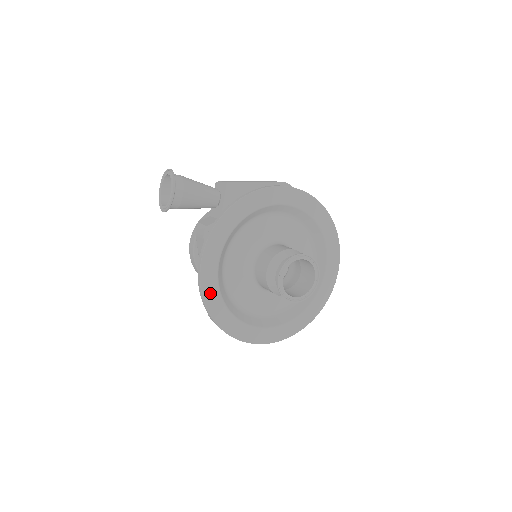
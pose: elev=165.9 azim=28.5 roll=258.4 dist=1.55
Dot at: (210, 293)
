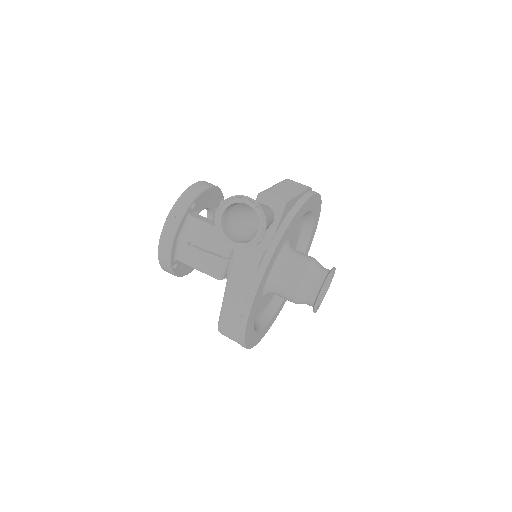
Dot at: (250, 320)
